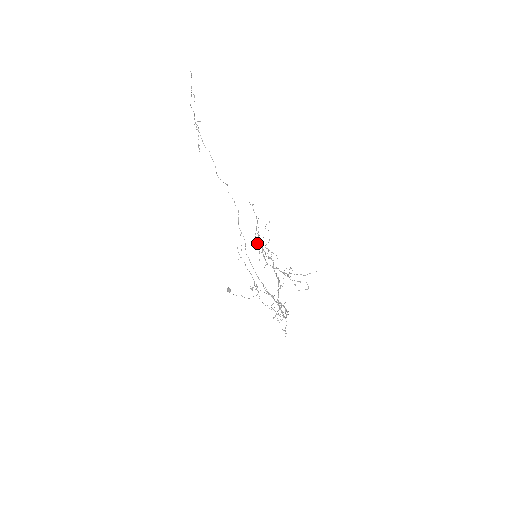
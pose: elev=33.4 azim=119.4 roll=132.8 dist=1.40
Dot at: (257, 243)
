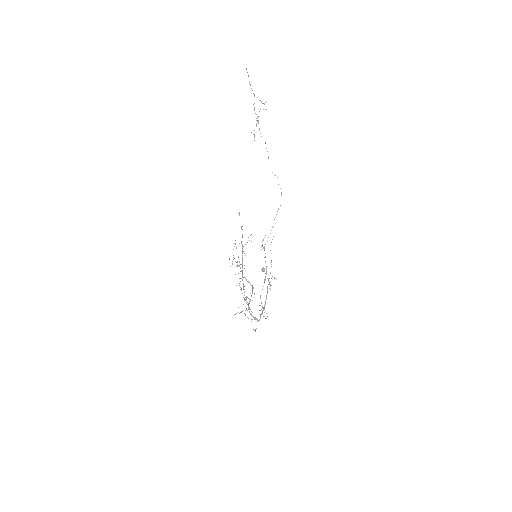
Dot at: (233, 249)
